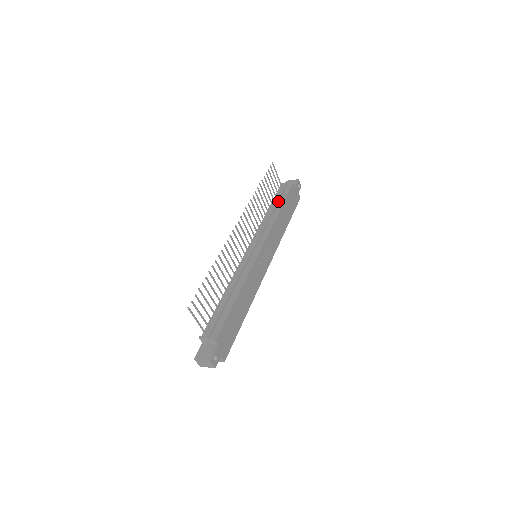
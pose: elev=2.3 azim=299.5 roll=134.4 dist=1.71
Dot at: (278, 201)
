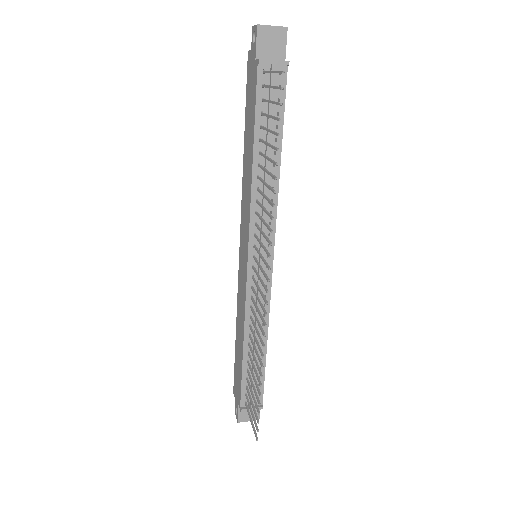
Dot at: (271, 129)
